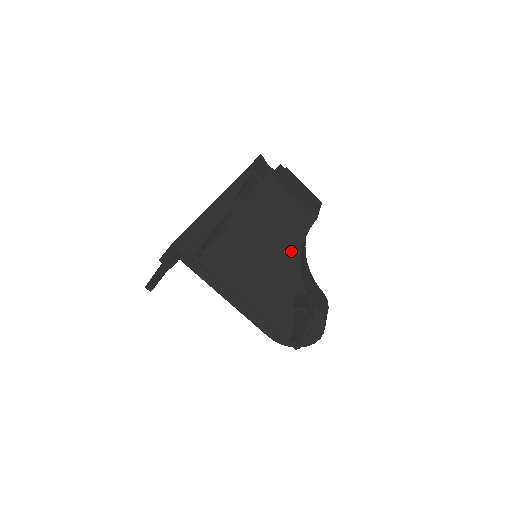
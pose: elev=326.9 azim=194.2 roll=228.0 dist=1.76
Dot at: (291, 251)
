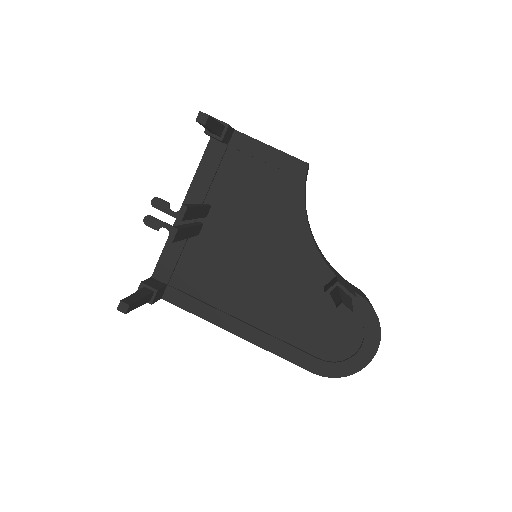
Dot at: (294, 223)
